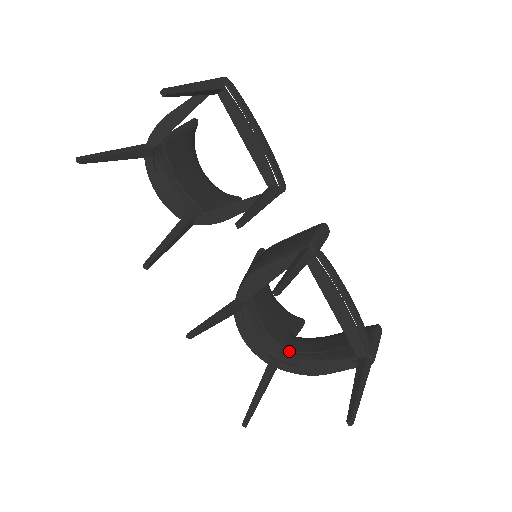
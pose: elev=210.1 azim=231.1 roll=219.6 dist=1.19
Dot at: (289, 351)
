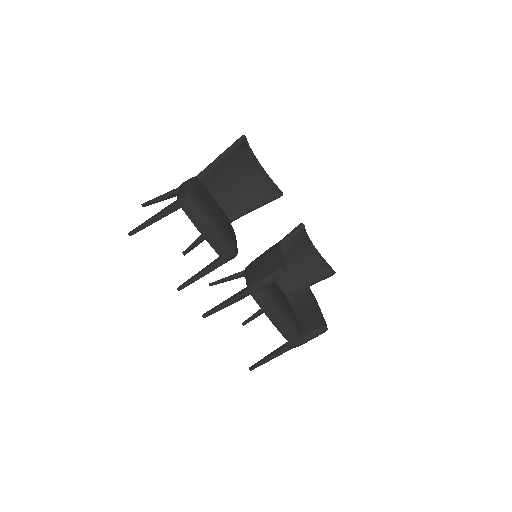
Dot at: occluded
